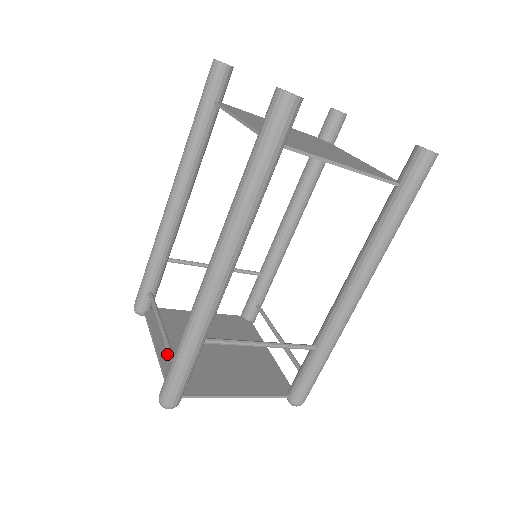
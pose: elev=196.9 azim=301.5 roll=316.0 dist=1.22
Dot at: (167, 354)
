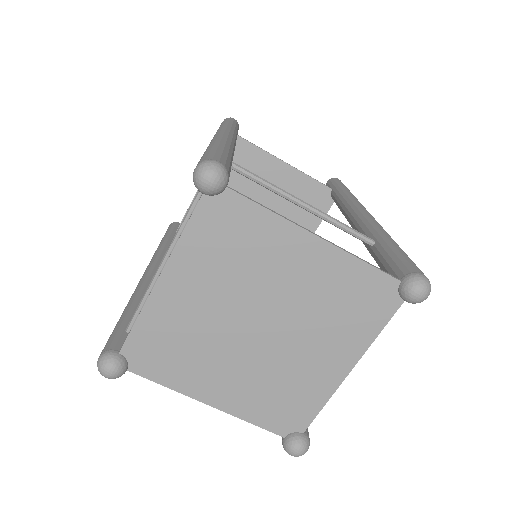
Dot at: (182, 268)
